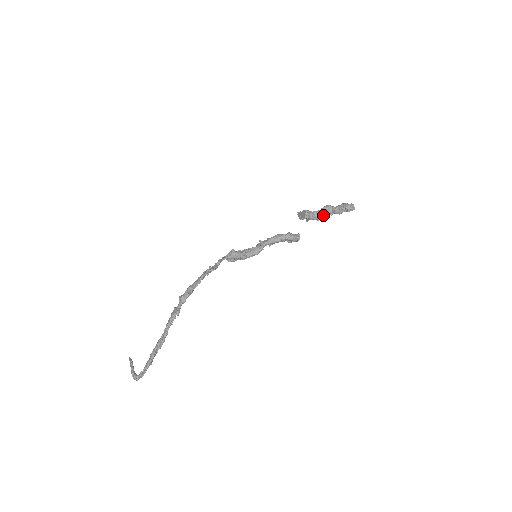
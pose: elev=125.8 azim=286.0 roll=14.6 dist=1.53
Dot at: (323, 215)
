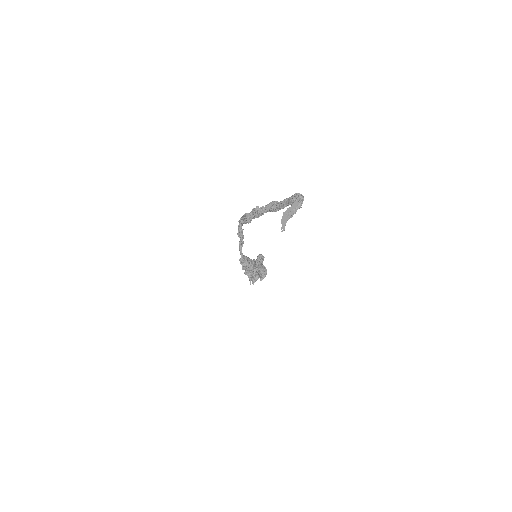
Dot at: occluded
